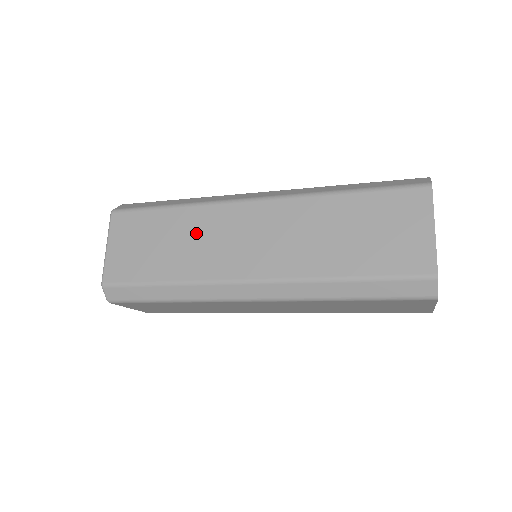
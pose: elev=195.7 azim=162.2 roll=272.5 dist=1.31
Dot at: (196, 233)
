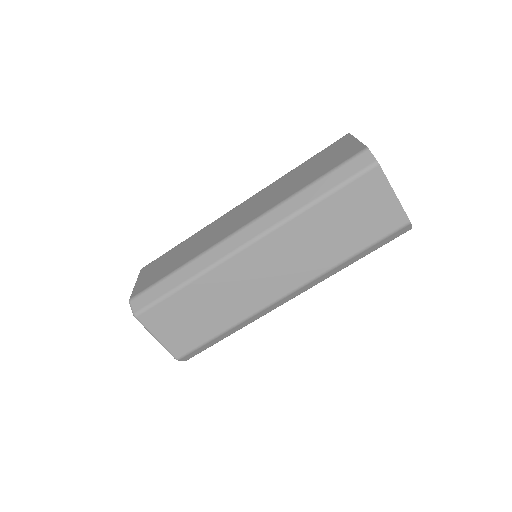
Dot at: (201, 238)
